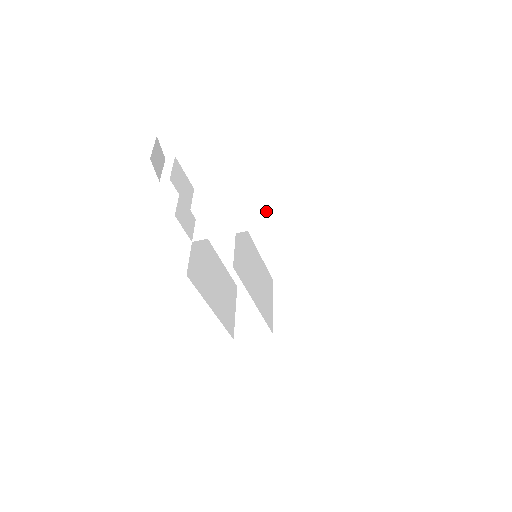
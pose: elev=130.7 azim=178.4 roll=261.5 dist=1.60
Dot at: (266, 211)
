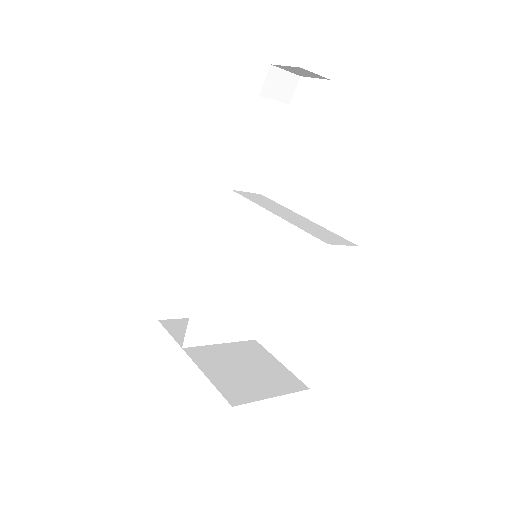
Dot at: (308, 223)
